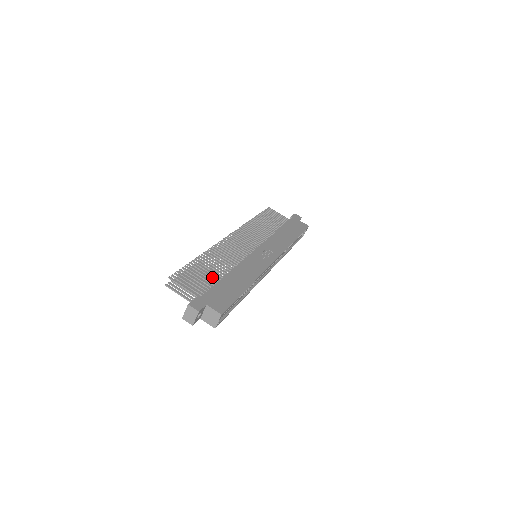
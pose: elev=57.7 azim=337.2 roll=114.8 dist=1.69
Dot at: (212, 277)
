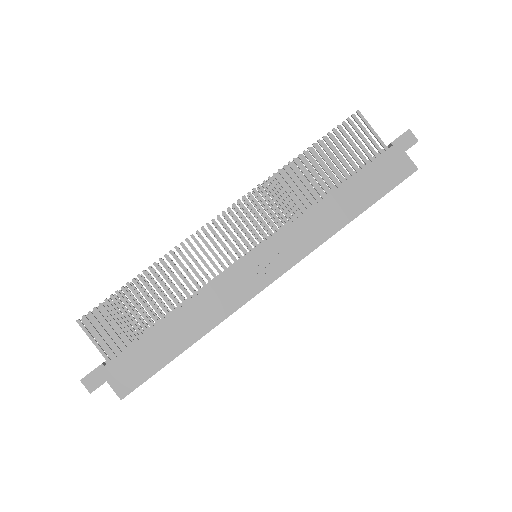
Dot at: (144, 319)
